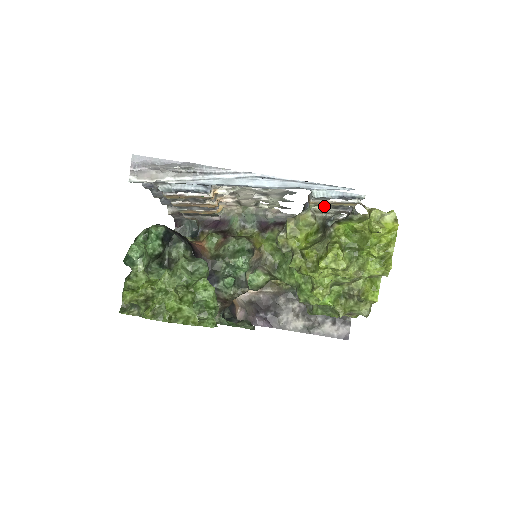
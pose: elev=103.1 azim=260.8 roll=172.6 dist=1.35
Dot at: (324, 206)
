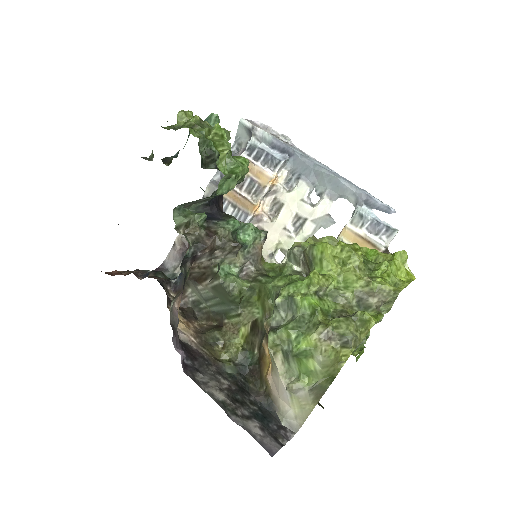
Dot at: occluded
